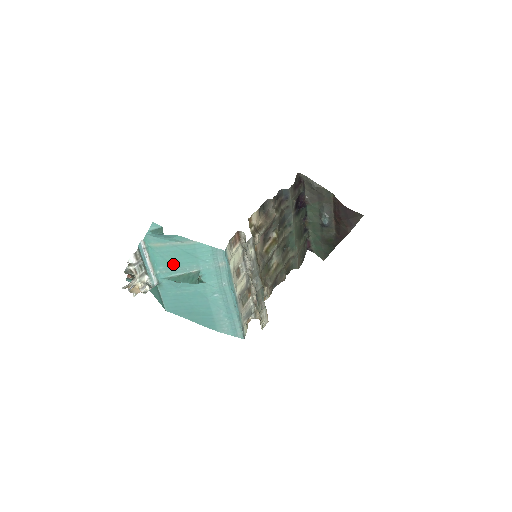
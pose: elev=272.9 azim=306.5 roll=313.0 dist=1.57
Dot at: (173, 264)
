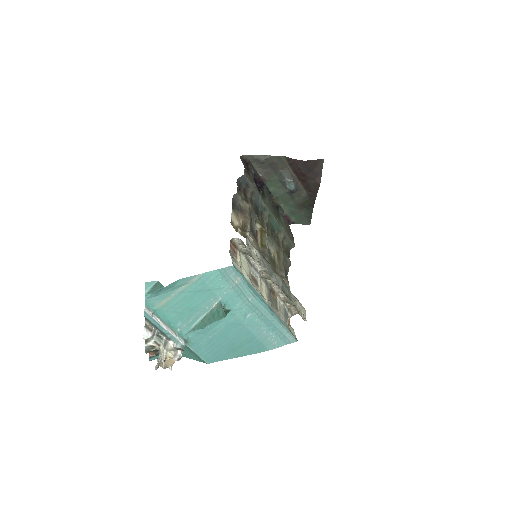
Dot at: (189, 312)
